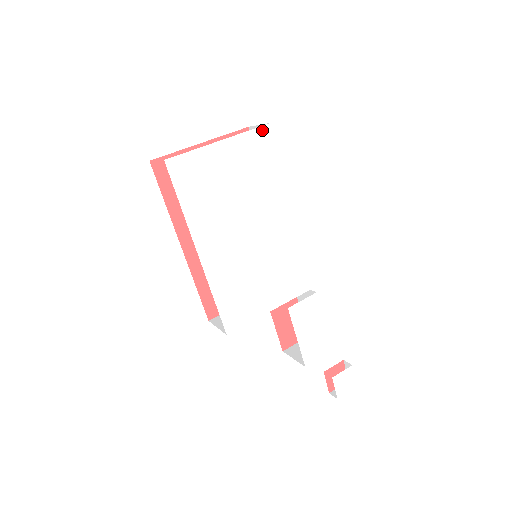
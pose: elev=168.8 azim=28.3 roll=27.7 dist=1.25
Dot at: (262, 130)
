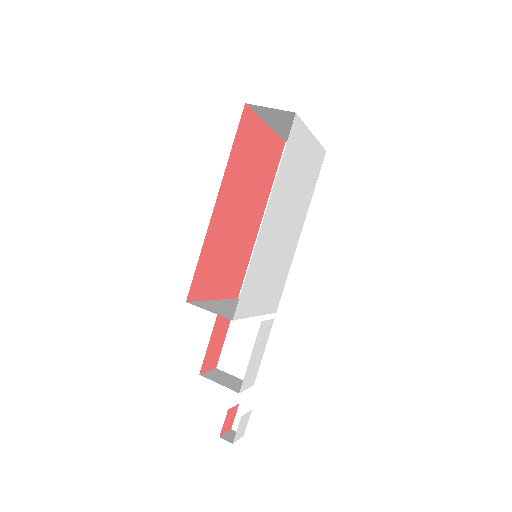
Dot at: (323, 151)
